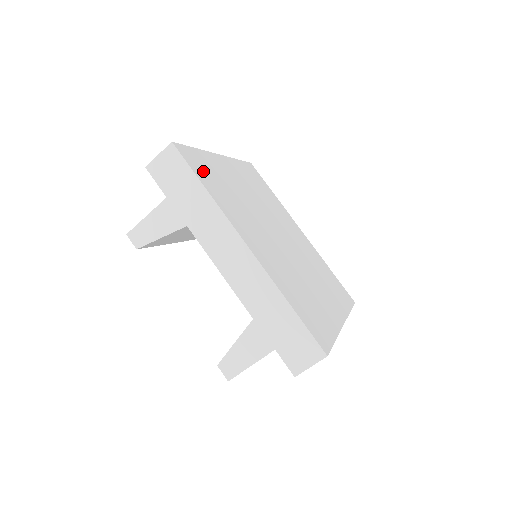
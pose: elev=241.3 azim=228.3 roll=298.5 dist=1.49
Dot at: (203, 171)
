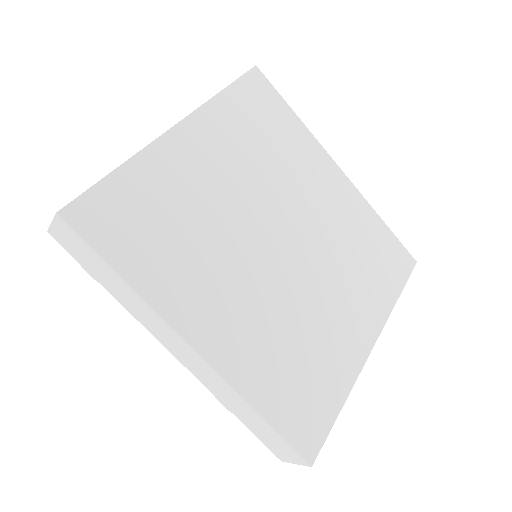
Dot at: (124, 228)
